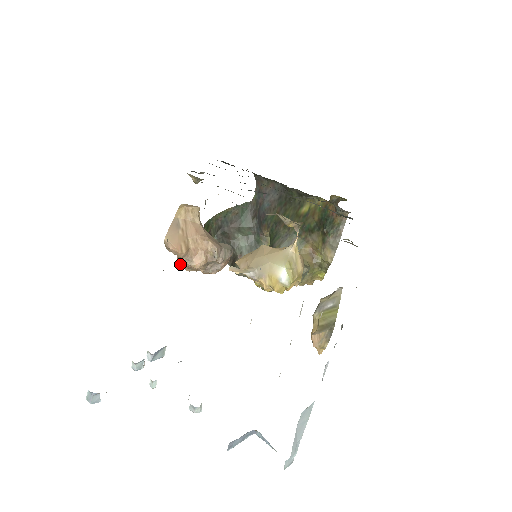
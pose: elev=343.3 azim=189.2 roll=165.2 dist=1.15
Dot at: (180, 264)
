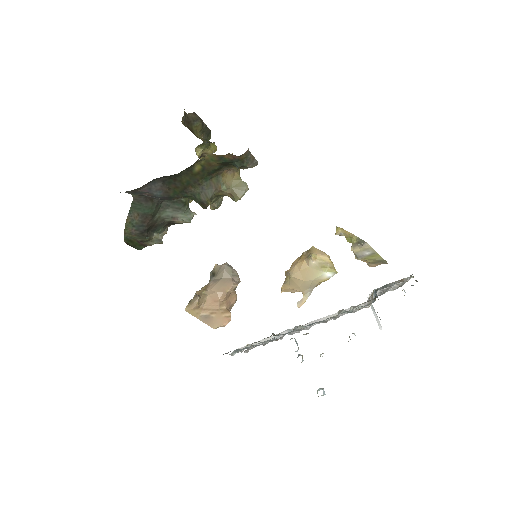
Dot at: occluded
